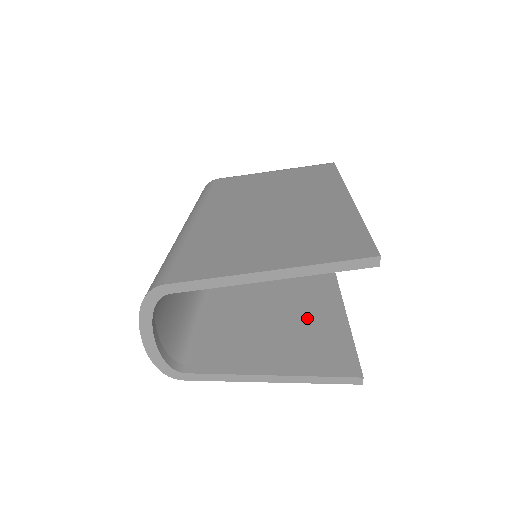
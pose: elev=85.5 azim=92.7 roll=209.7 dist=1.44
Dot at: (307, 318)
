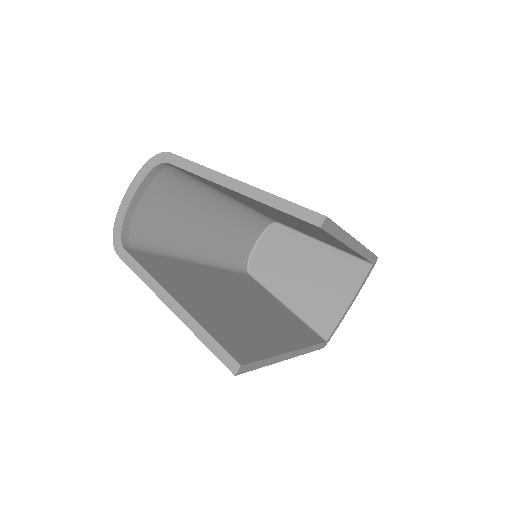
Dot at: (249, 324)
